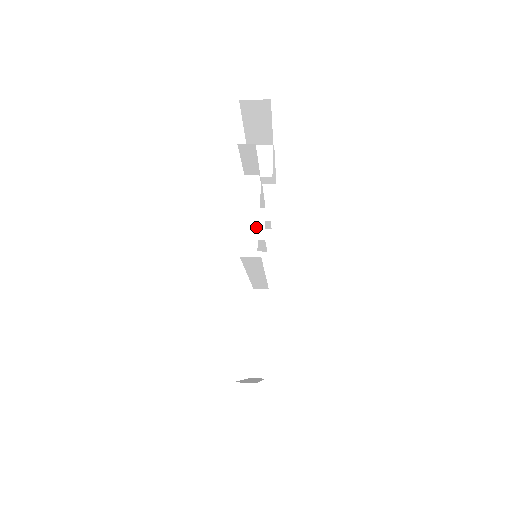
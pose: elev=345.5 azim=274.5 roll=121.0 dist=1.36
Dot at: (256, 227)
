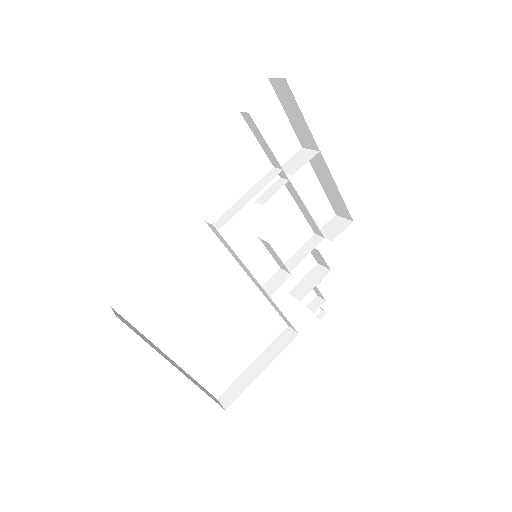
Dot at: (241, 207)
